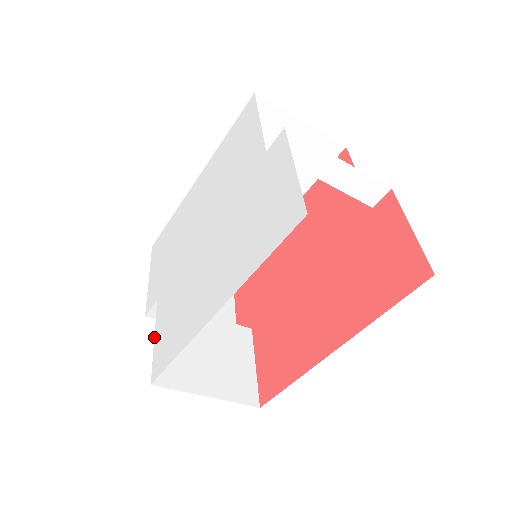
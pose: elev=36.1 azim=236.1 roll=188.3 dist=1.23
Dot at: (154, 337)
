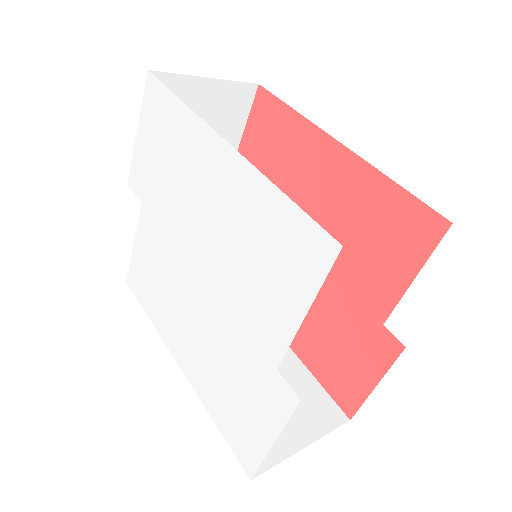
Dot at: (133, 244)
